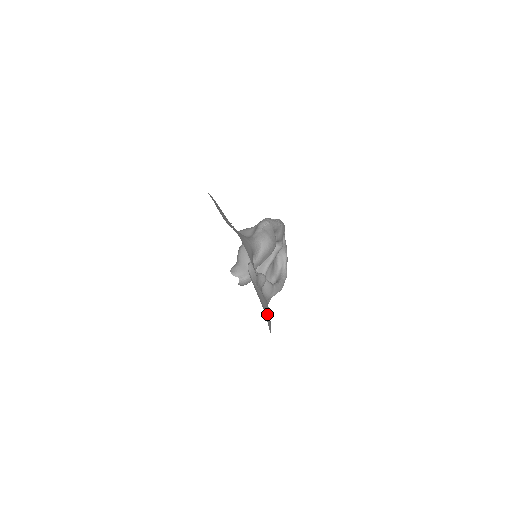
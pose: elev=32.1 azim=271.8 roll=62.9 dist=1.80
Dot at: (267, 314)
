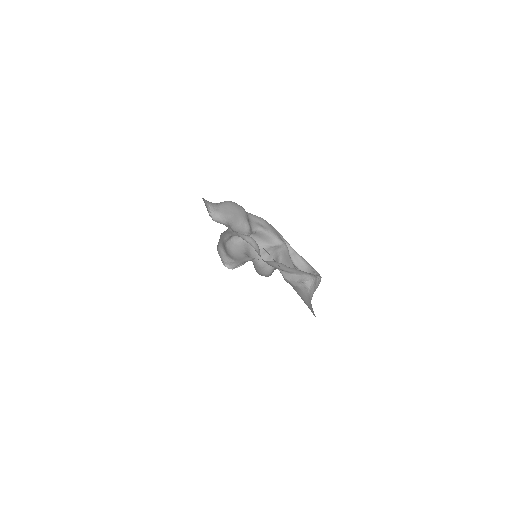
Dot at: occluded
